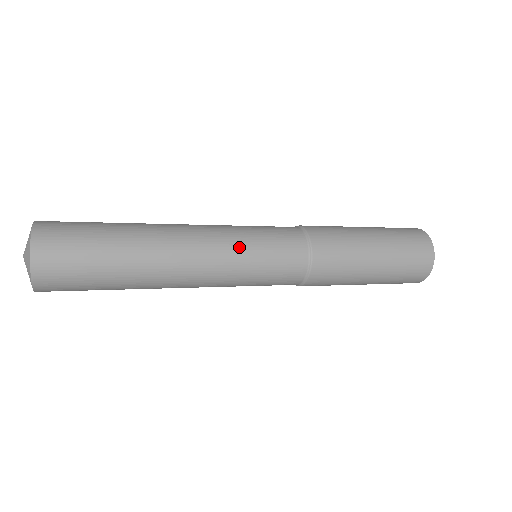
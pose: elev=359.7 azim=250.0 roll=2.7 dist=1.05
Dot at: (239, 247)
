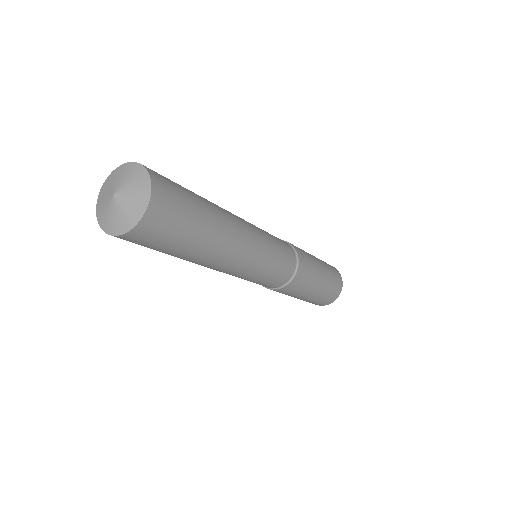
Dot at: (262, 231)
